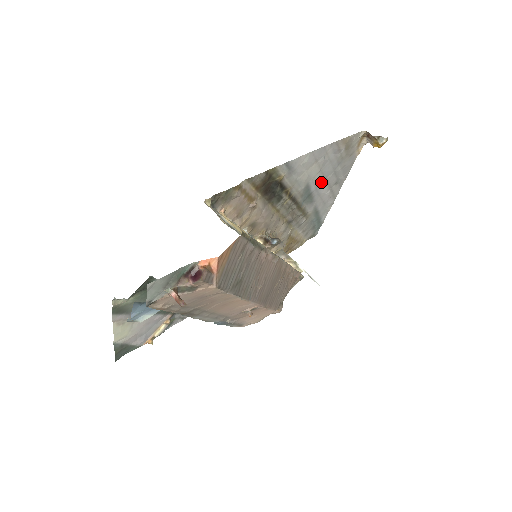
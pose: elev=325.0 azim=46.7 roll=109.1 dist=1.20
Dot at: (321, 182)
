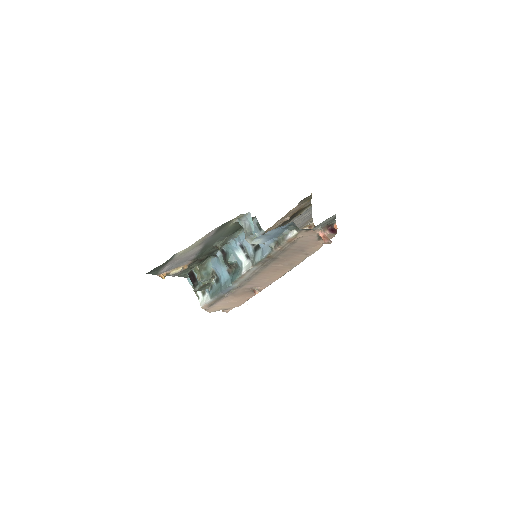
Dot at: occluded
